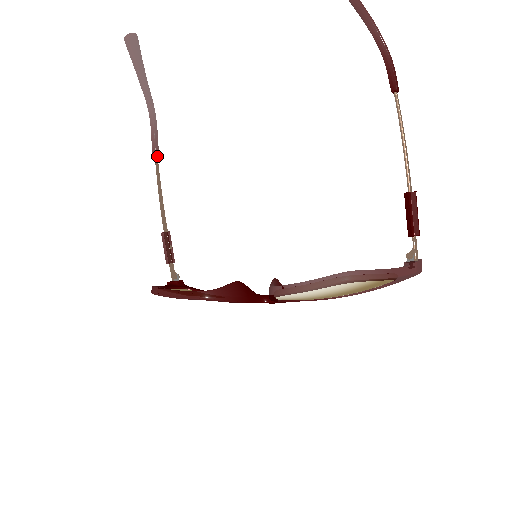
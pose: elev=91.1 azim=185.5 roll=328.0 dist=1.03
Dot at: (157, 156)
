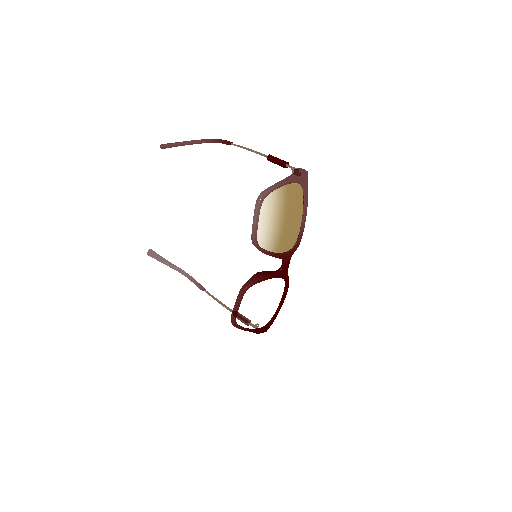
Dot at: (203, 288)
